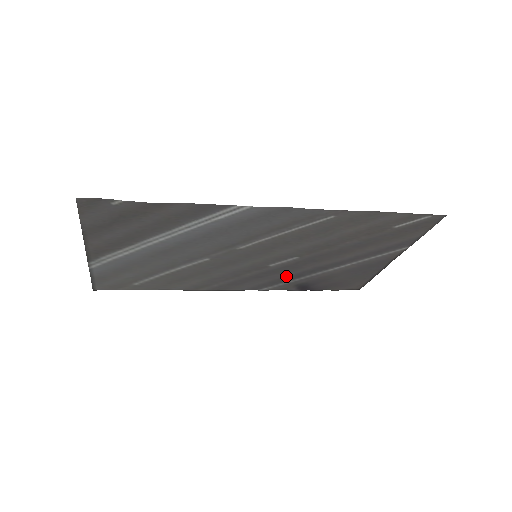
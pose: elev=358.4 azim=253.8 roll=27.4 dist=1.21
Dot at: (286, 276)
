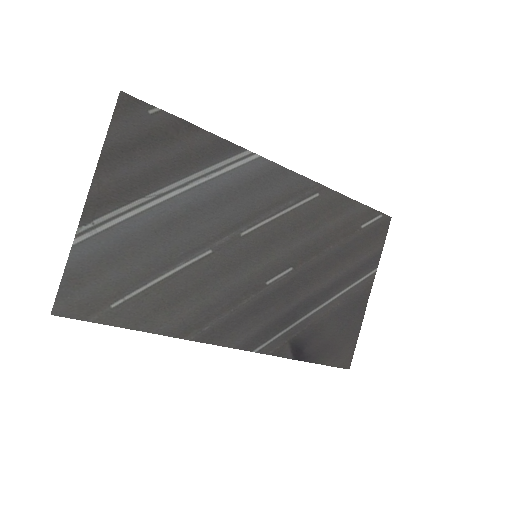
Dot at: (281, 315)
